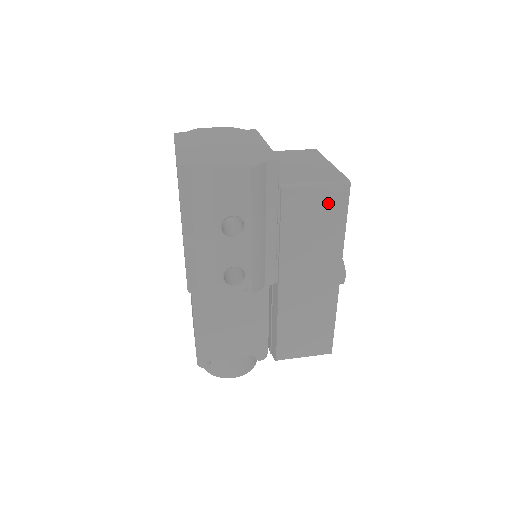
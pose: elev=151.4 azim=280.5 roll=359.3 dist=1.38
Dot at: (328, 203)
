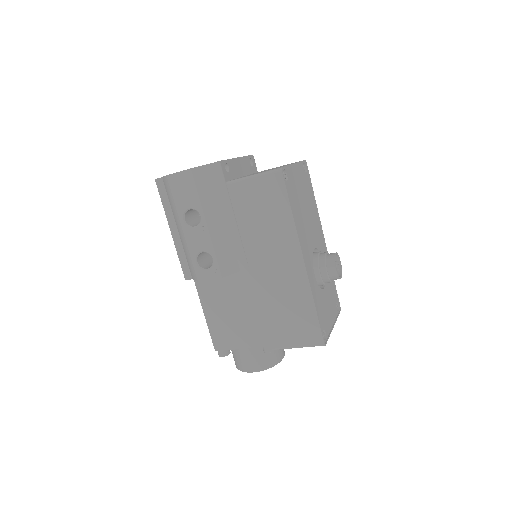
Dot at: (268, 190)
